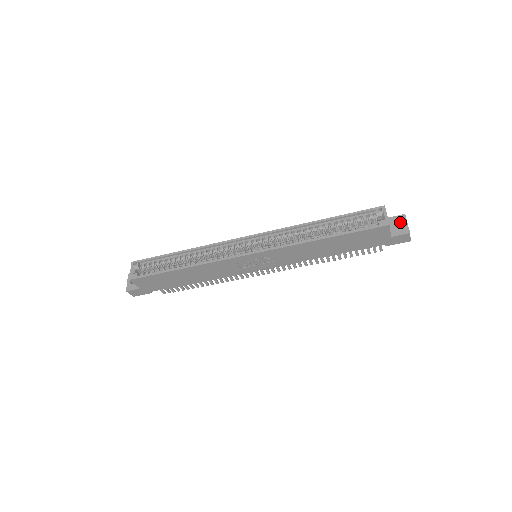
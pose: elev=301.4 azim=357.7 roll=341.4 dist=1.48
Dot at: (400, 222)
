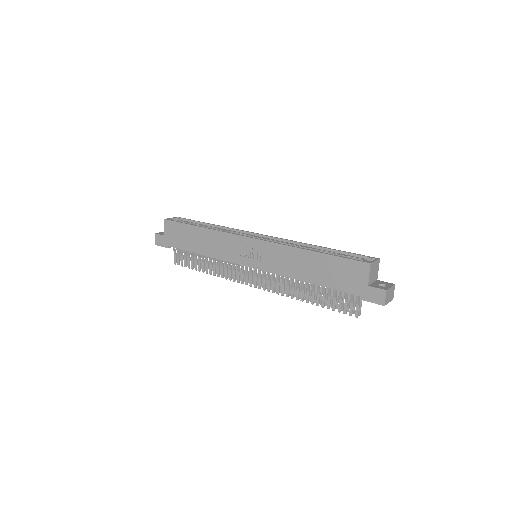
Dot at: (386, 285)
